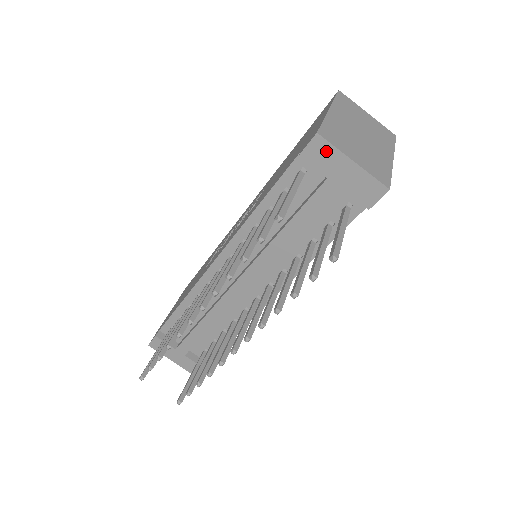
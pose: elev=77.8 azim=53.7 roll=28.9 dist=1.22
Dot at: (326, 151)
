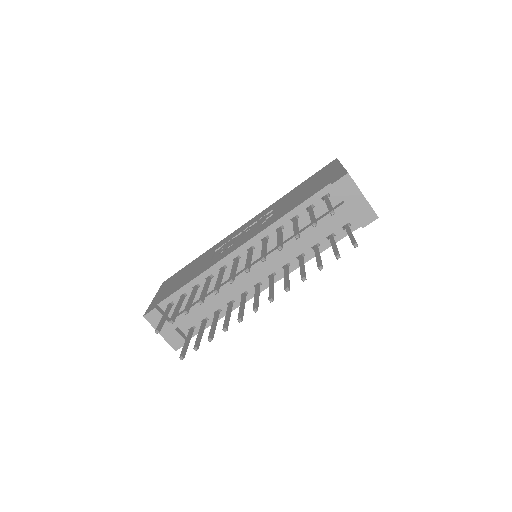
Dot at: (350, 185)
